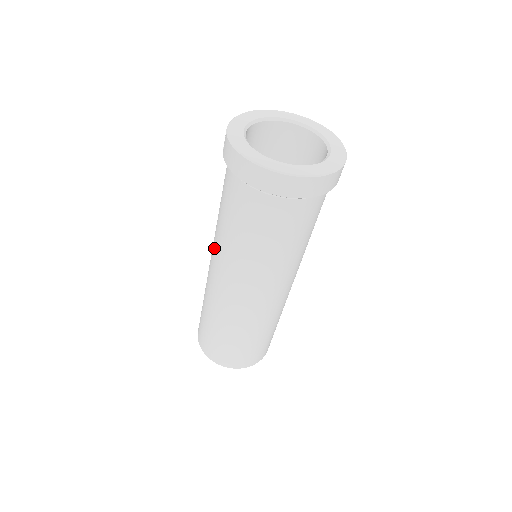
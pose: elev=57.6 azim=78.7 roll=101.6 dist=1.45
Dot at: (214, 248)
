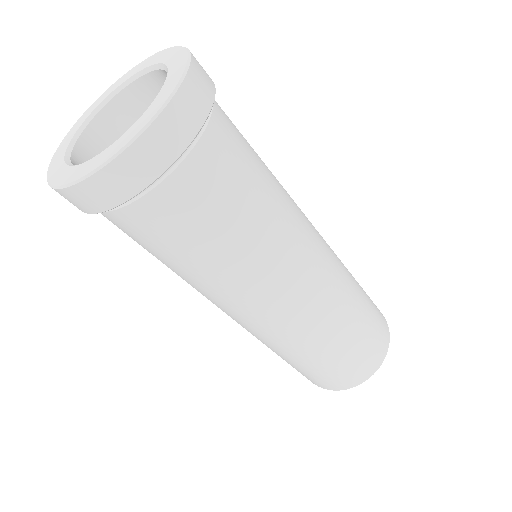
Dot at: occluded
